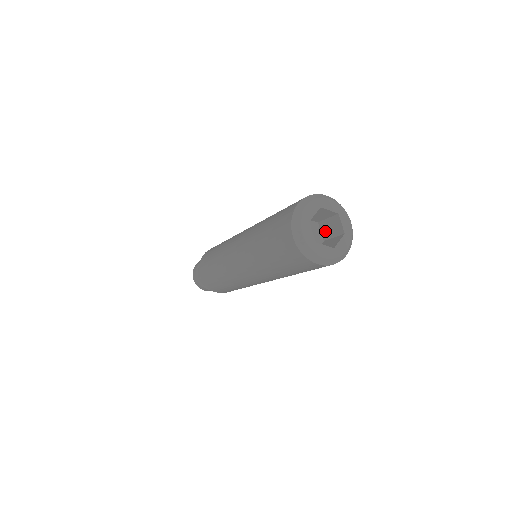
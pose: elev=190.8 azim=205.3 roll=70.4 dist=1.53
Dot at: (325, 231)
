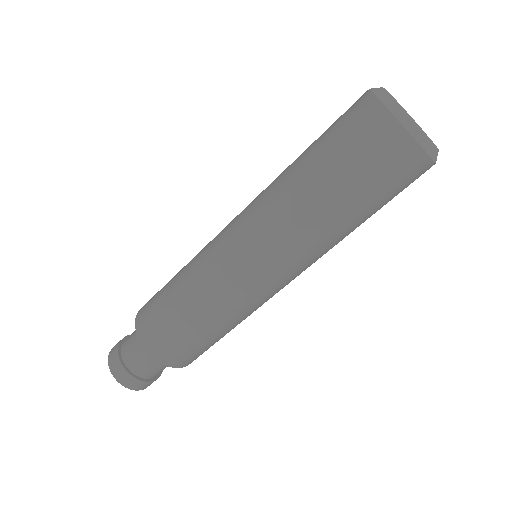
Dot at: occluded
